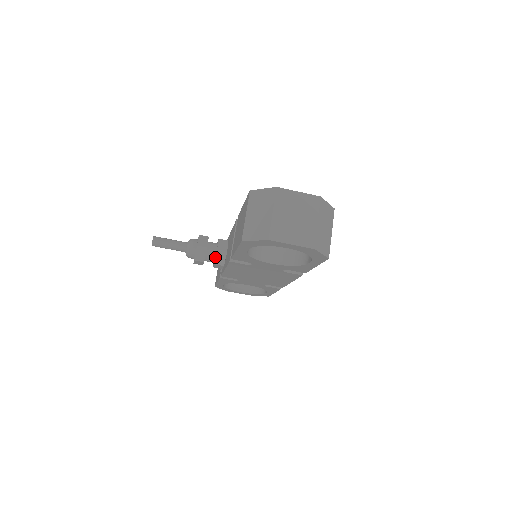
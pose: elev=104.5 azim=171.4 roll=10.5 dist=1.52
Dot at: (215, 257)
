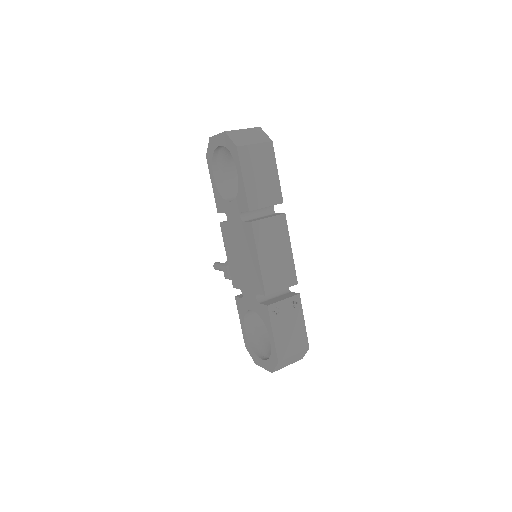
Dot at: occluded
